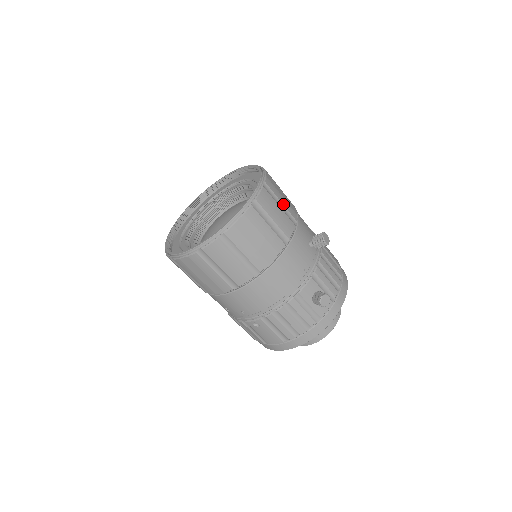
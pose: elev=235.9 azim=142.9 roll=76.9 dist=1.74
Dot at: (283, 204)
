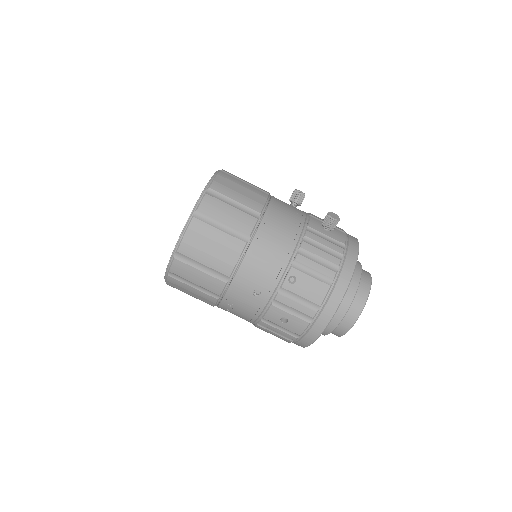
Dot at: occluded
